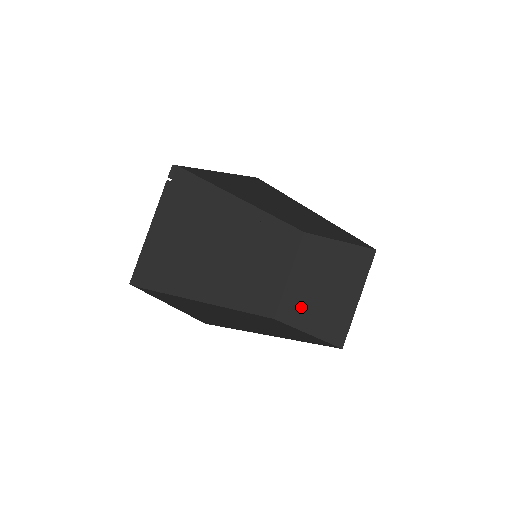
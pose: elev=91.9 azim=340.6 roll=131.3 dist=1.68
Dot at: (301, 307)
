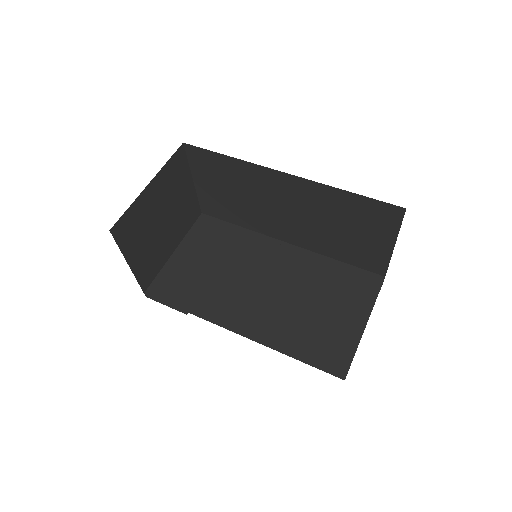
Dot at: occluded
